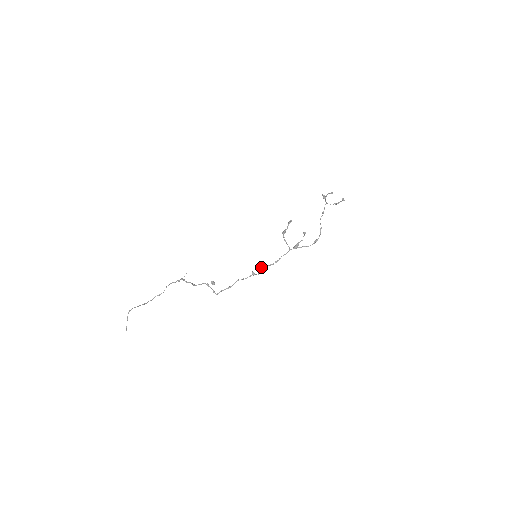
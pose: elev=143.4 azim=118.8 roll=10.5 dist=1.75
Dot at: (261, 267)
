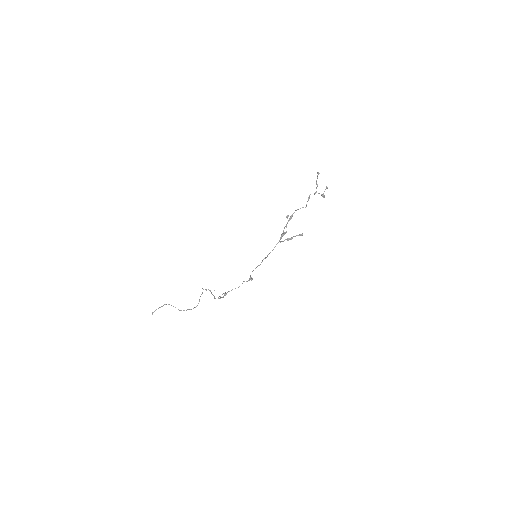
Dot at: occluded
